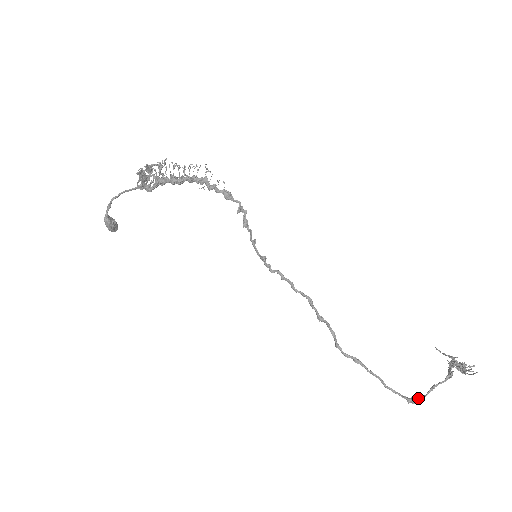
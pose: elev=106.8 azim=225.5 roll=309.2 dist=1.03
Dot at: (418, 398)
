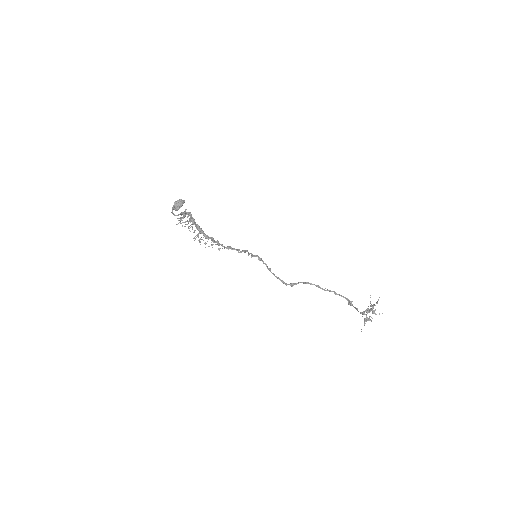
Dot at: (350, 304)
